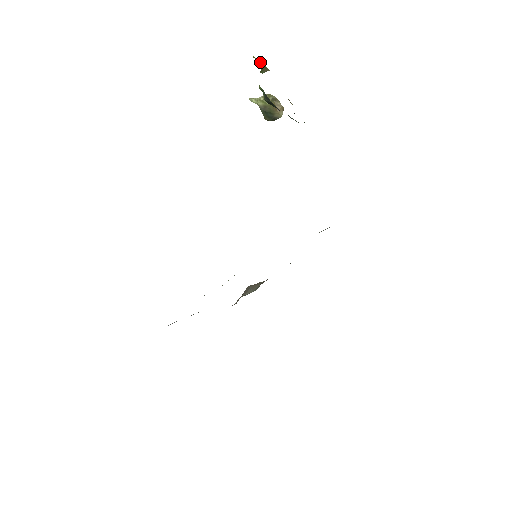
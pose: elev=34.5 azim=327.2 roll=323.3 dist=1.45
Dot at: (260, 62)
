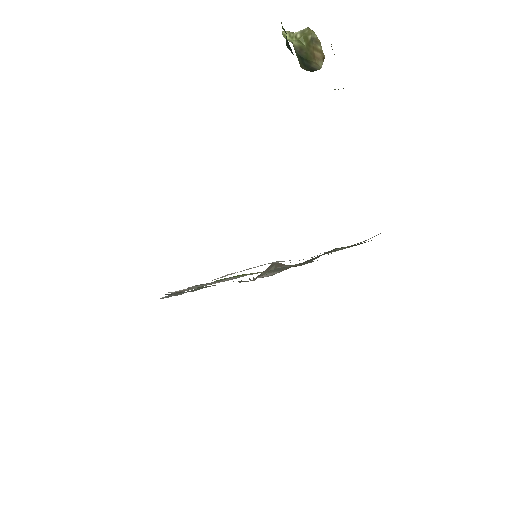
Dot at: out of frame
